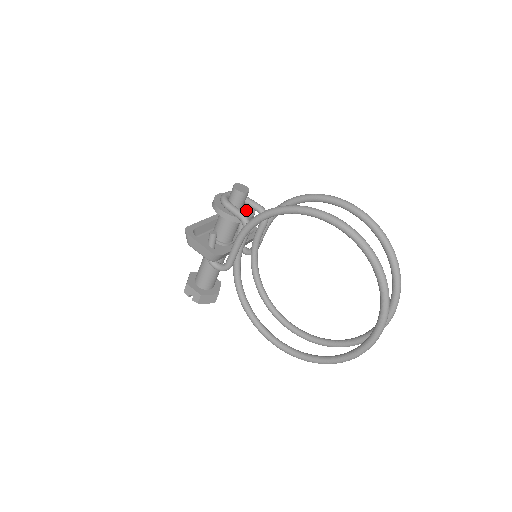
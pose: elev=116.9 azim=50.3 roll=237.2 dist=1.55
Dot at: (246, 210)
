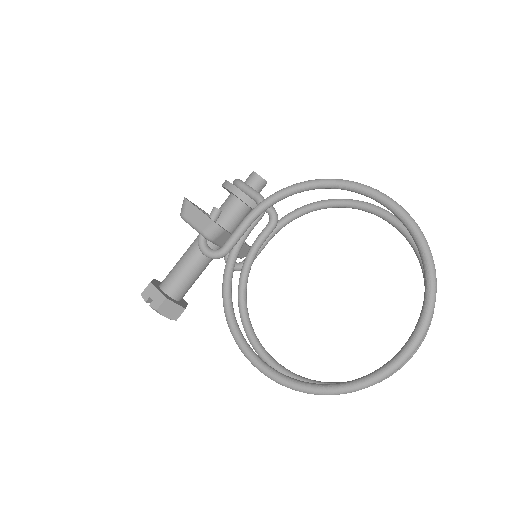
Dot at: occluded
